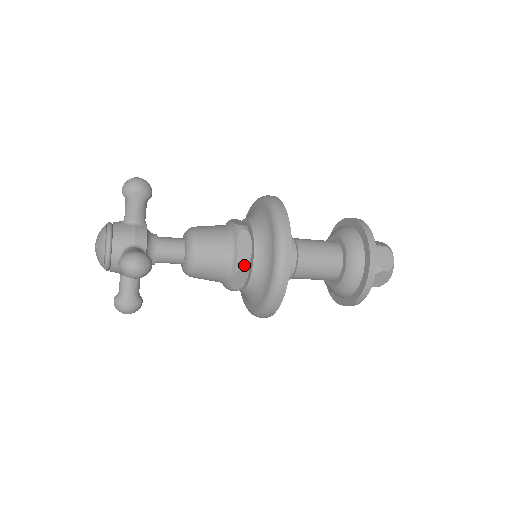
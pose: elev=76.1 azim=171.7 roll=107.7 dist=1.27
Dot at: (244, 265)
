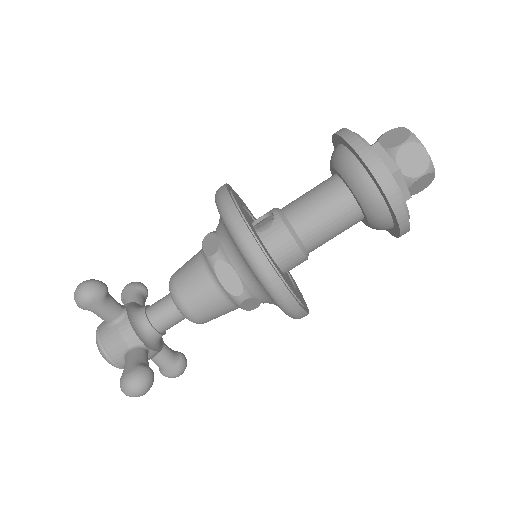
Dot at: (241, 298)
